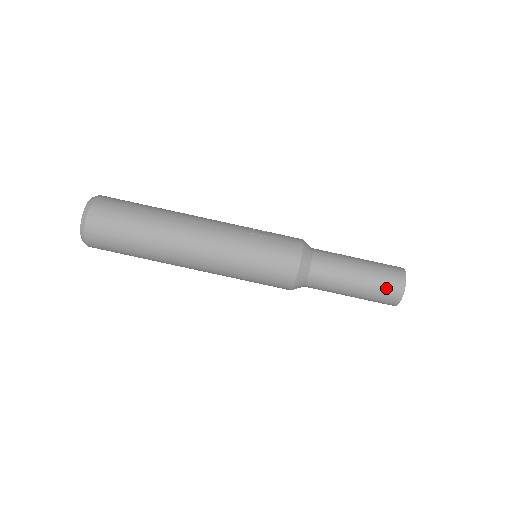
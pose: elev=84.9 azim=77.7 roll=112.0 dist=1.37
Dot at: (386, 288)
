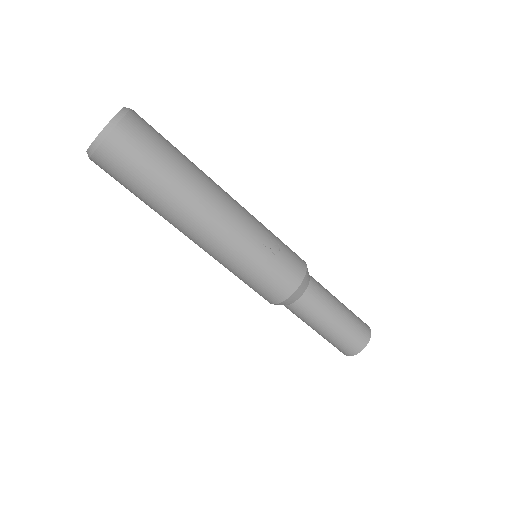
Dot at: (345, 345)
